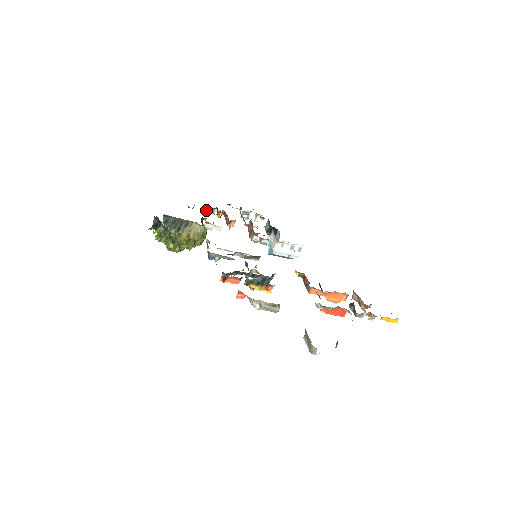
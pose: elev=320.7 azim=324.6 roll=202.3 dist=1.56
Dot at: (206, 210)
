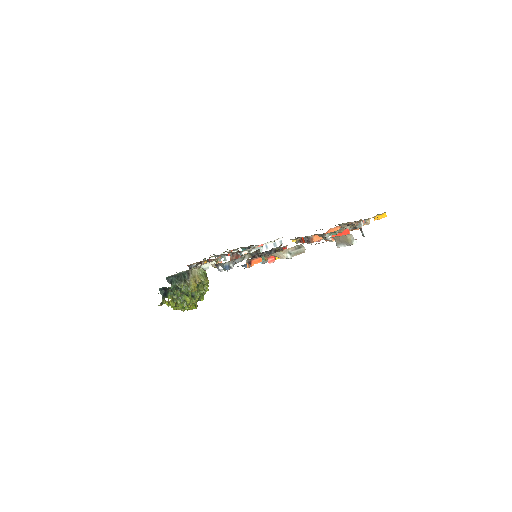
Dot at: occluded
